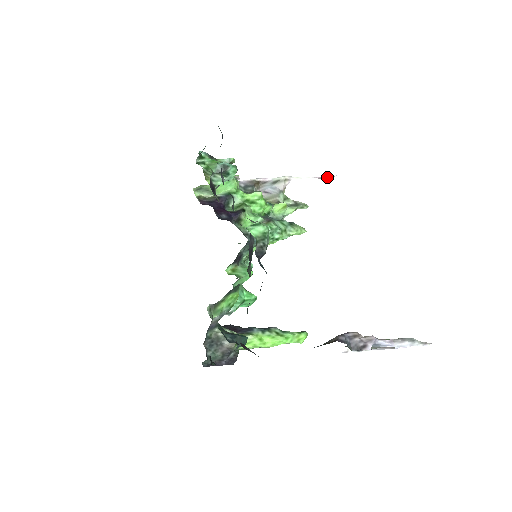
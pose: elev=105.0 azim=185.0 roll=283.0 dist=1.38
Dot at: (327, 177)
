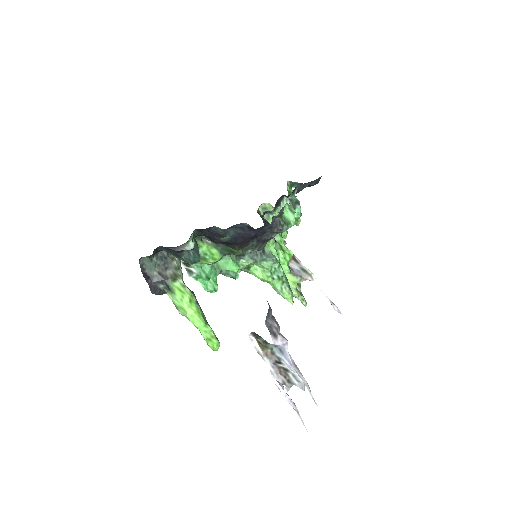
Dot at: (336, 307)
